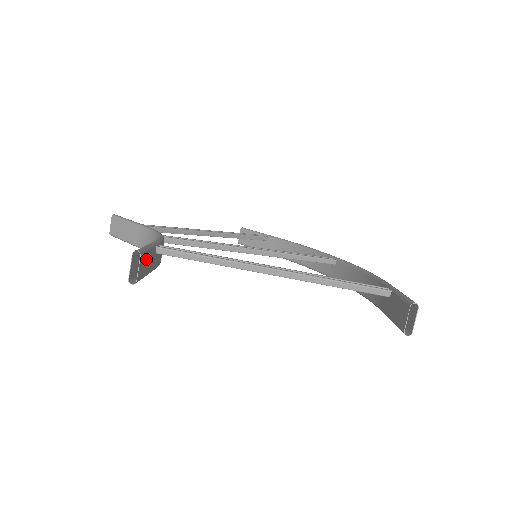
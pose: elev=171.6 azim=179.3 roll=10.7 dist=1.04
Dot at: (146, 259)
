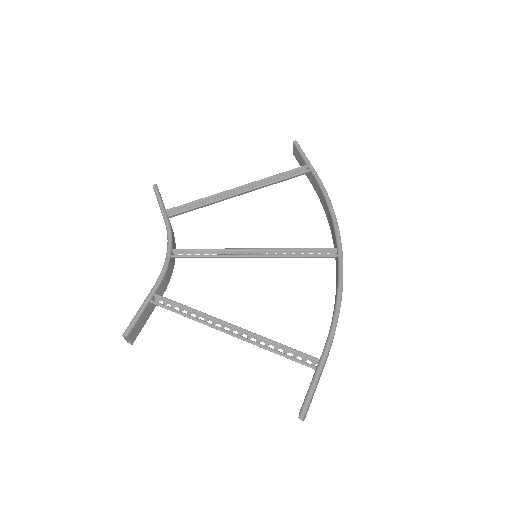
Dot at: (138, 325)
